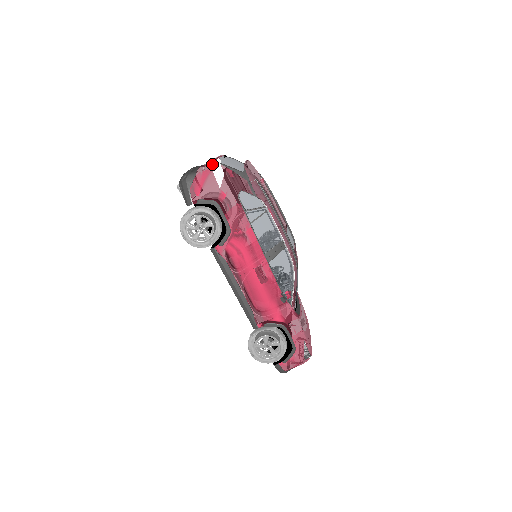
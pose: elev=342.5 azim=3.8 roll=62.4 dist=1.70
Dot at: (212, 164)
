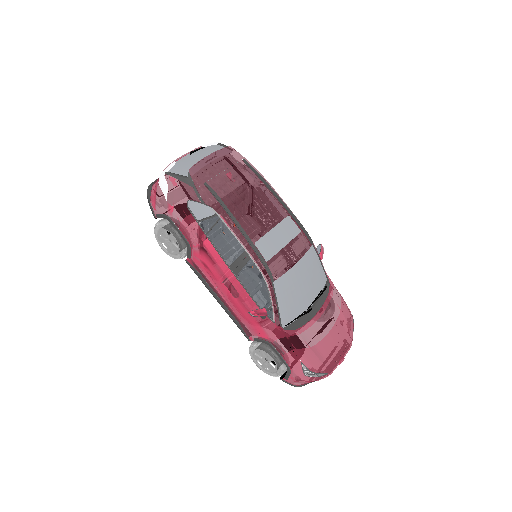
Dot at: occluded
